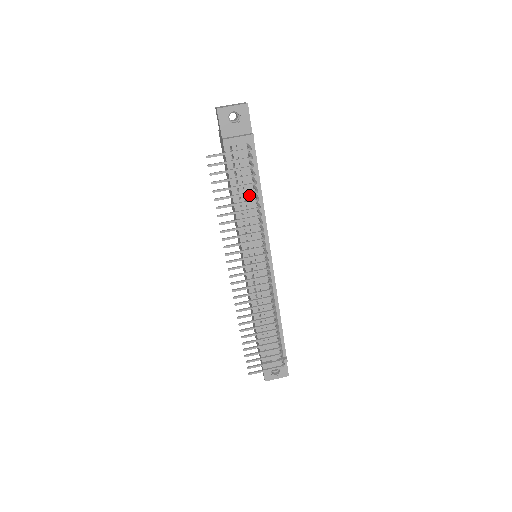
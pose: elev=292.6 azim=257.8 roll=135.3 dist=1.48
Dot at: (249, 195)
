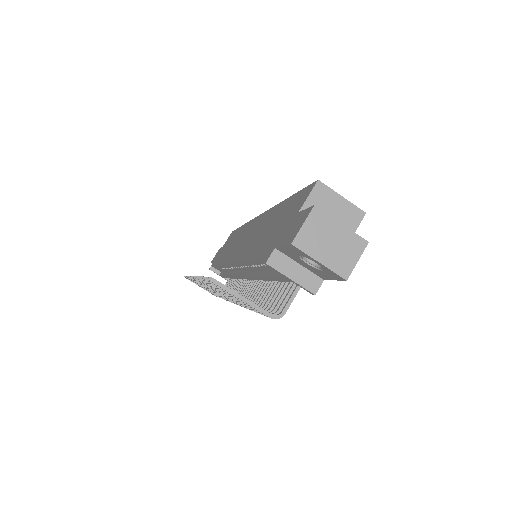
Dot at: (266, 279)
